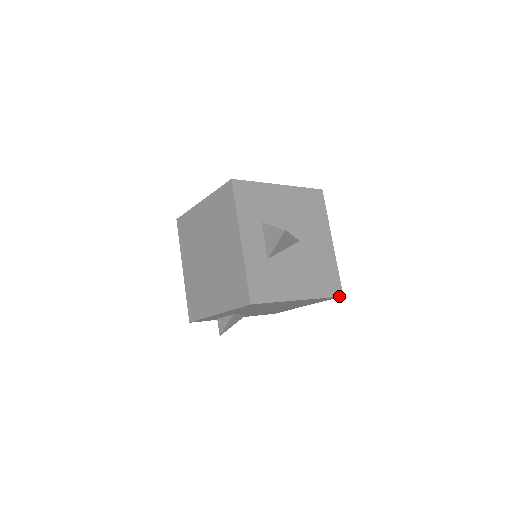
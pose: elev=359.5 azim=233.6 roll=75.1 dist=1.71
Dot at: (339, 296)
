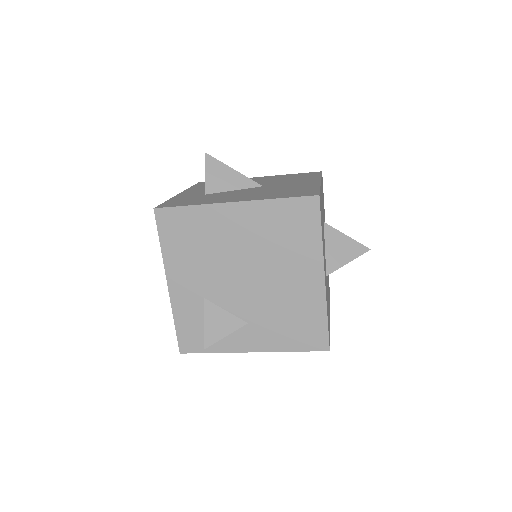
Dot at: (310, 196)
